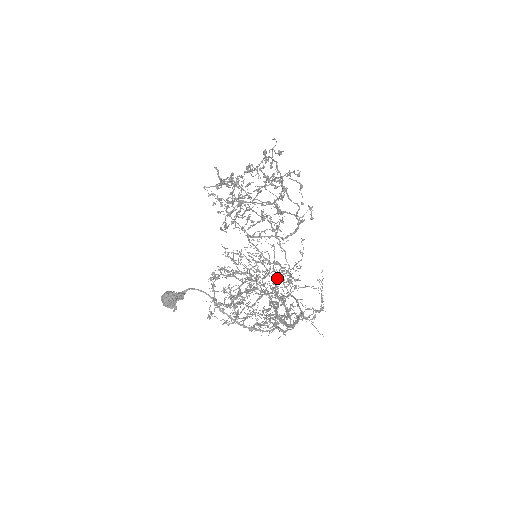
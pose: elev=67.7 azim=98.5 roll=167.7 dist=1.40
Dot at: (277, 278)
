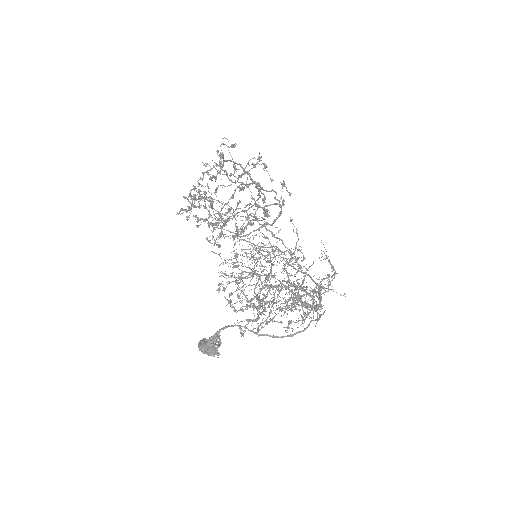
Dot at: (285, 268)
